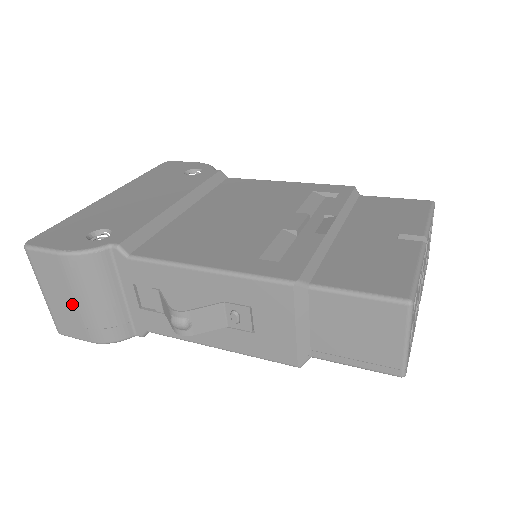
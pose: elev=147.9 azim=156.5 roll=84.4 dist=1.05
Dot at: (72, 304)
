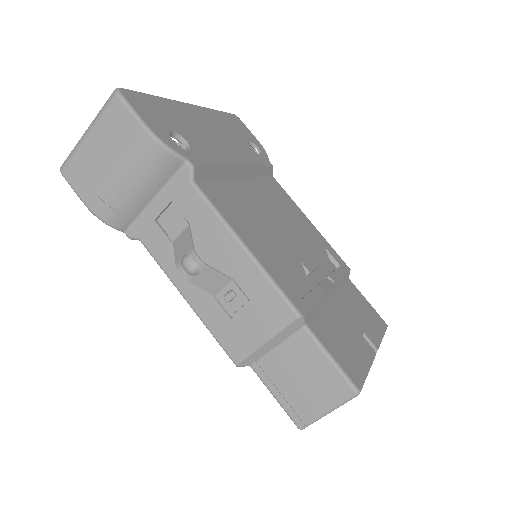
Dot at: (106, 167)
